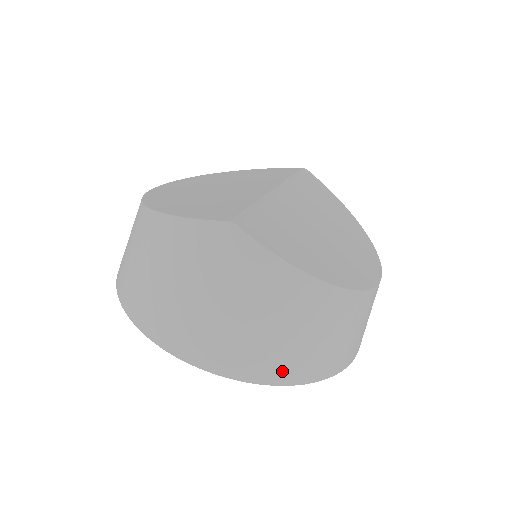
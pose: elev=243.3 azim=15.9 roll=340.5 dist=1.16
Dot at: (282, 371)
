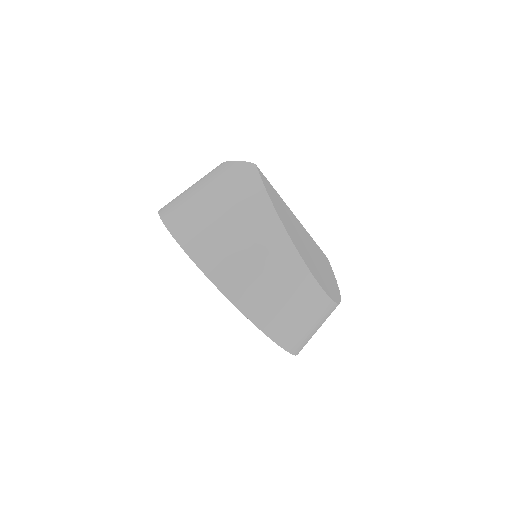
Dot at: (219, 270)
